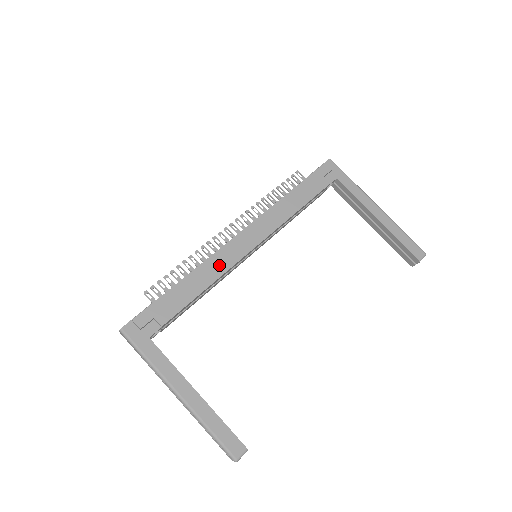
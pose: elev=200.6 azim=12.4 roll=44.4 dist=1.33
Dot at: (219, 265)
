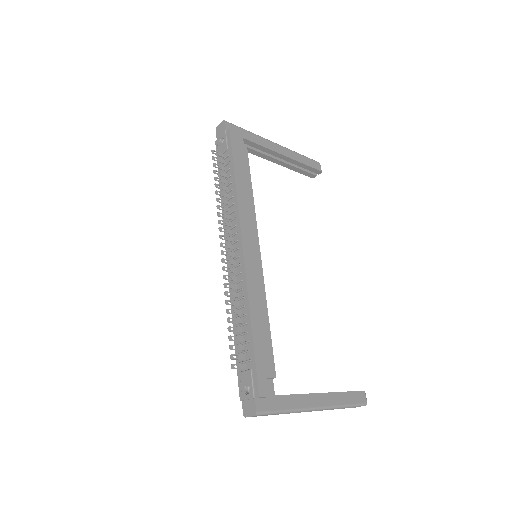
Dot at: (257, 289)
